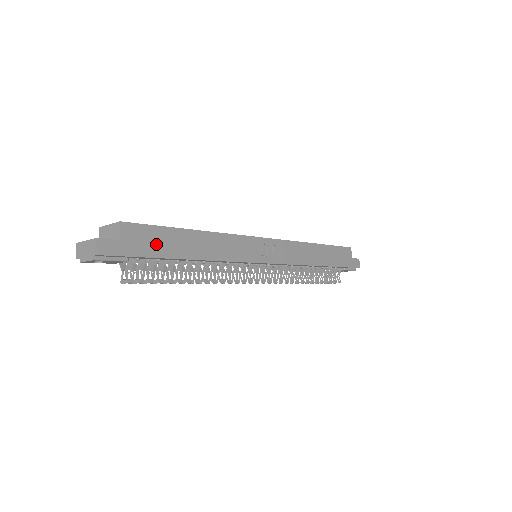
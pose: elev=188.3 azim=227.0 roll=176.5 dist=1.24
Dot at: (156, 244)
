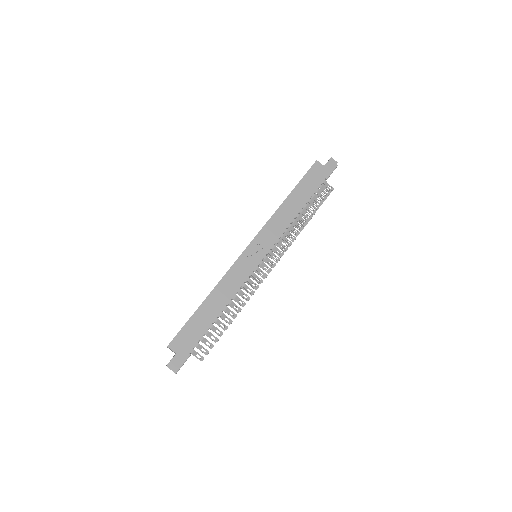
Dot at: (193, 333)
